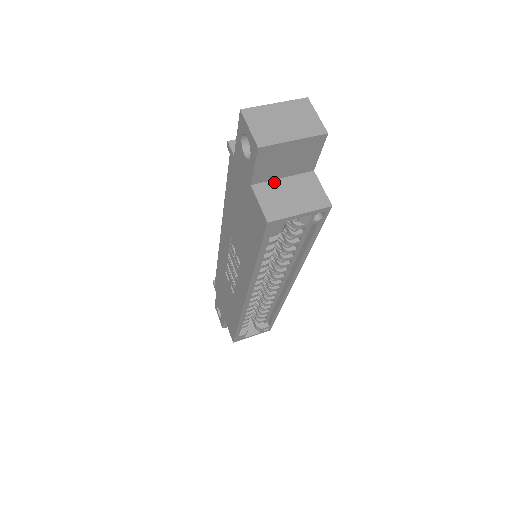
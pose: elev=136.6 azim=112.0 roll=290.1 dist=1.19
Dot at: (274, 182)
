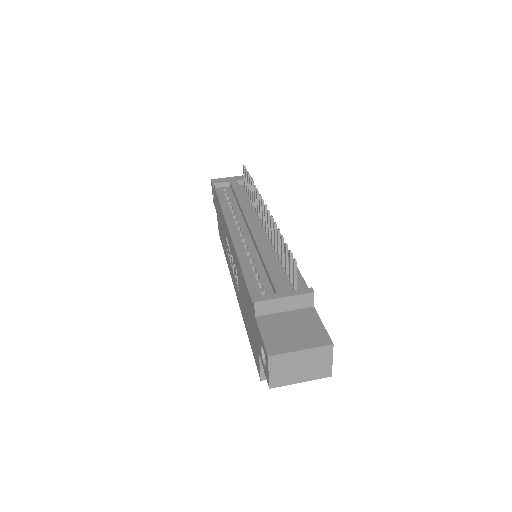
Dot at: occluded
